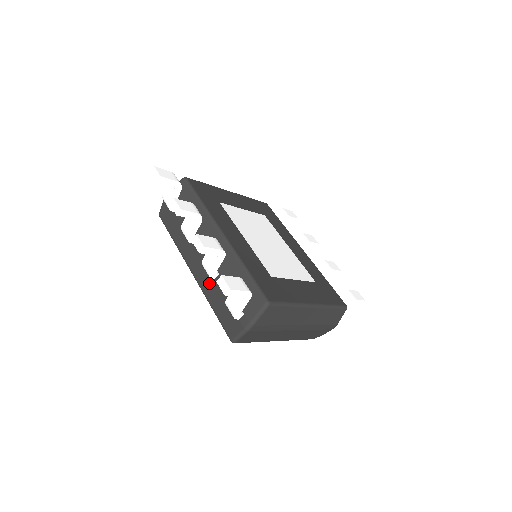
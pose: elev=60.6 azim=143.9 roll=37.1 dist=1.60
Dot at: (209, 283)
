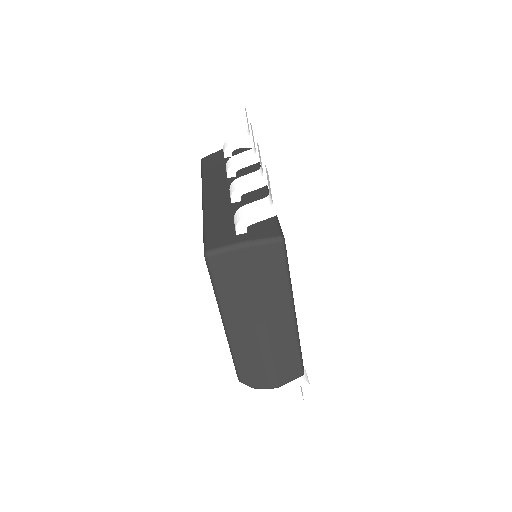
Dot at: (221, 205)
